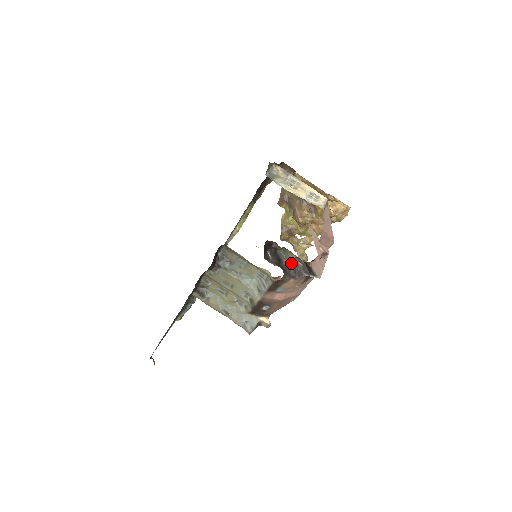
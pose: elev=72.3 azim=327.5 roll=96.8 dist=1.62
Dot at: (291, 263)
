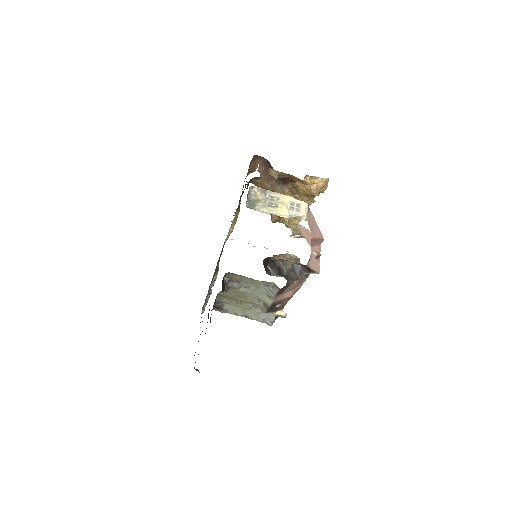
Dot at: (290, 268)
